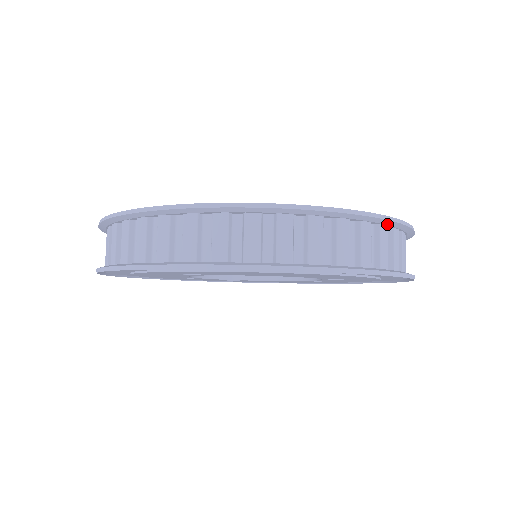
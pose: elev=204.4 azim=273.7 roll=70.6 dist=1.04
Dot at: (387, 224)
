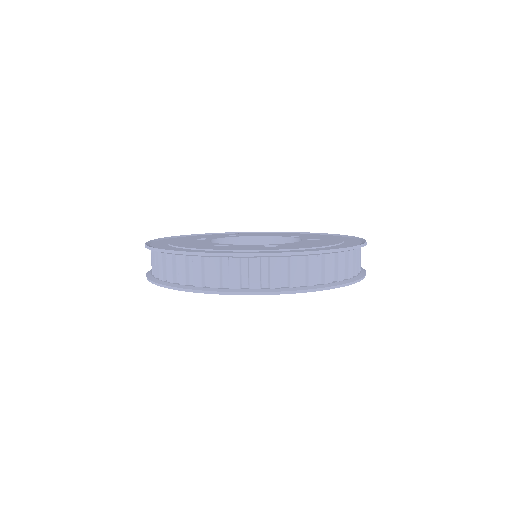
Dot at: (353, 249)
